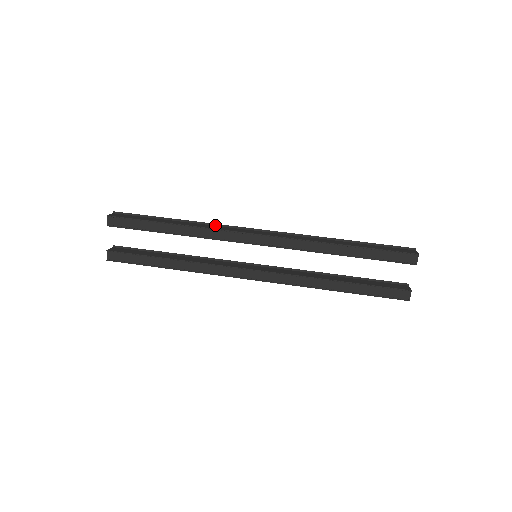
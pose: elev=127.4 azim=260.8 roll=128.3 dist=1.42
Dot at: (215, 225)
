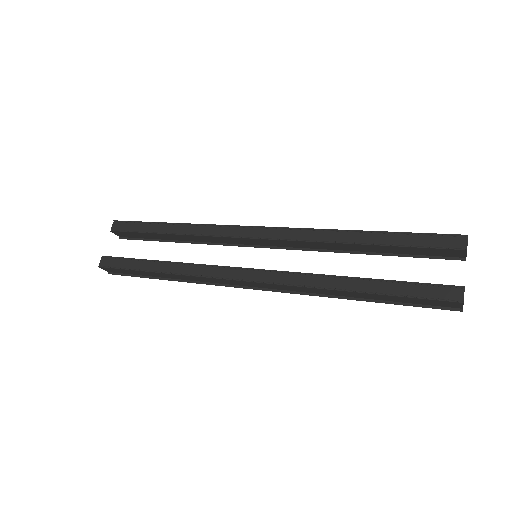
Dot at: occluded
